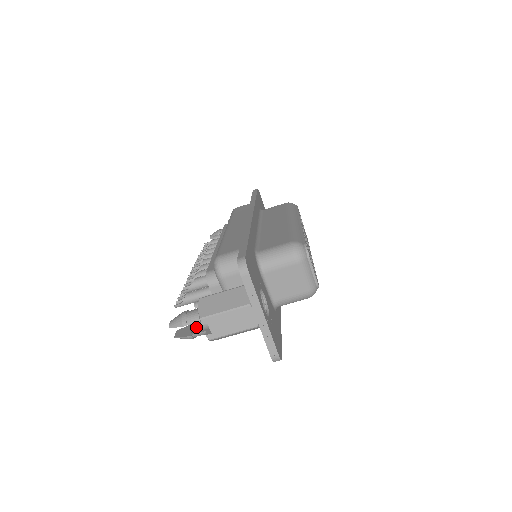
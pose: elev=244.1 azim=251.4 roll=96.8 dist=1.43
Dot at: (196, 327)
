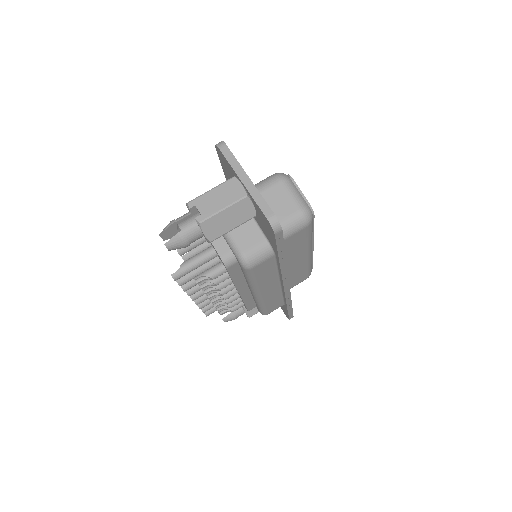
Dot at: occluded
